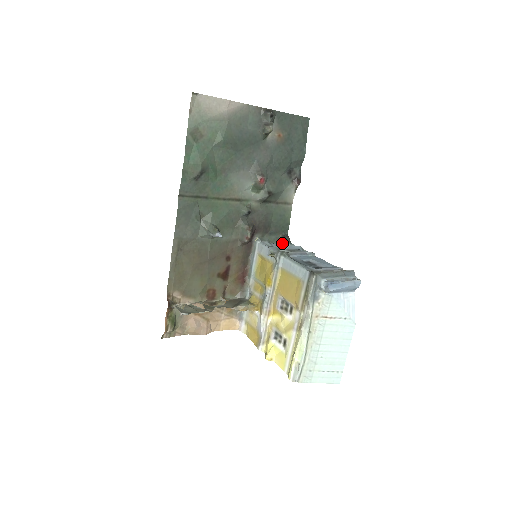
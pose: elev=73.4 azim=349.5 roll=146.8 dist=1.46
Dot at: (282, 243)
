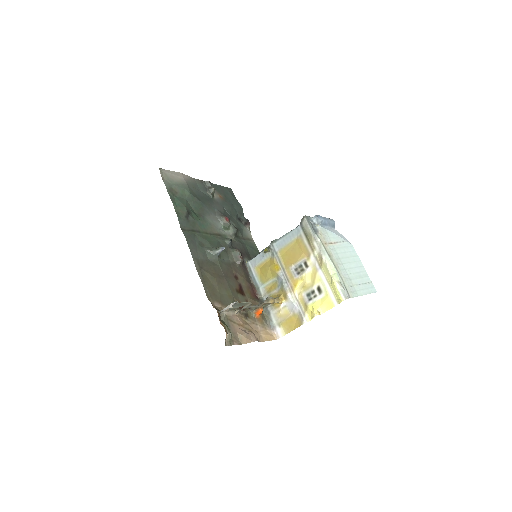
Dot at: occluded
